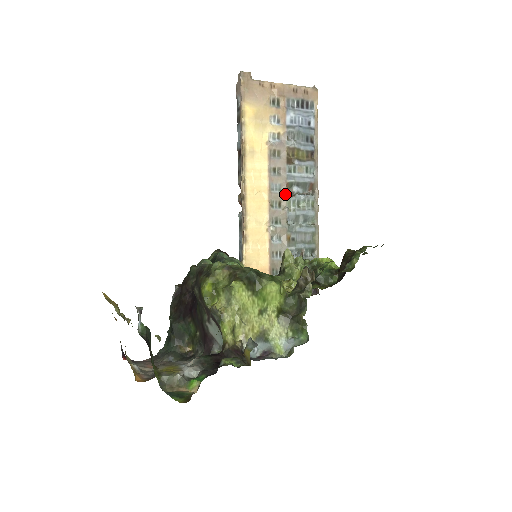
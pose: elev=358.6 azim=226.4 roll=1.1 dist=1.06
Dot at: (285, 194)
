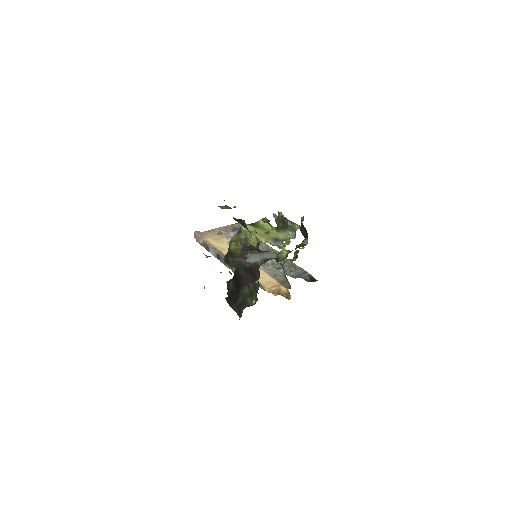
Dot at: occluded
